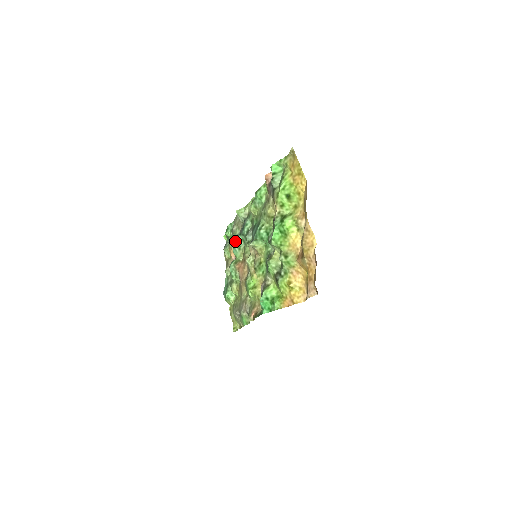
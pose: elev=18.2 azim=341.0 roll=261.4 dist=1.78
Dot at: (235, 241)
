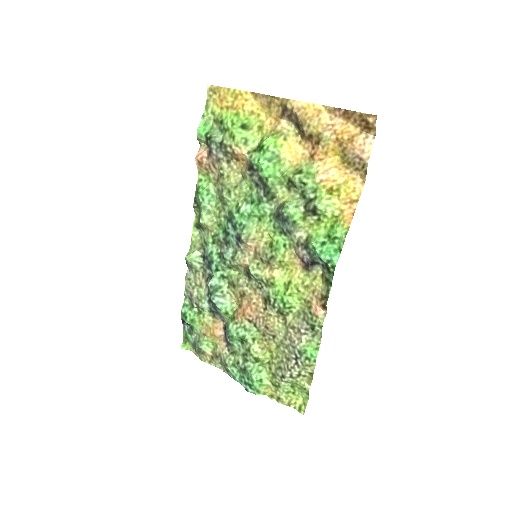
Dot at: (212, 290)
